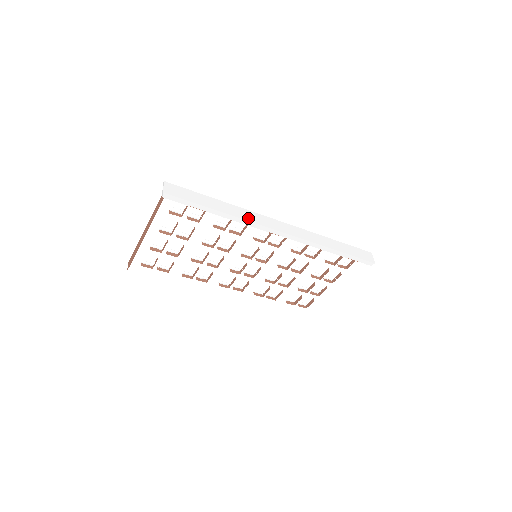
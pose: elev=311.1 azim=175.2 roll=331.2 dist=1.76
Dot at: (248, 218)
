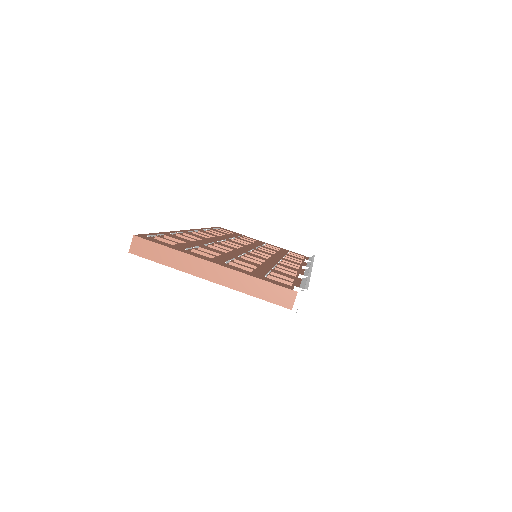
Dot at: occluded
